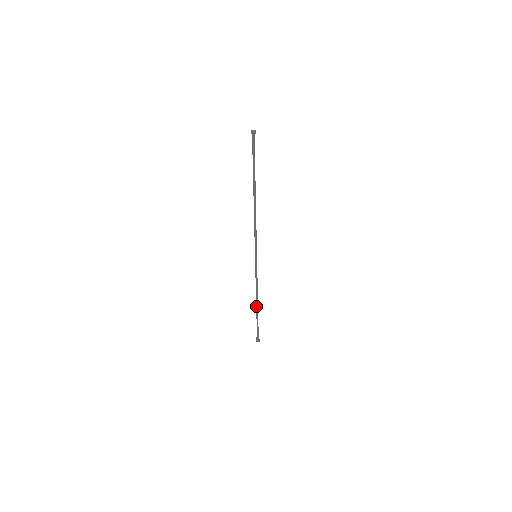
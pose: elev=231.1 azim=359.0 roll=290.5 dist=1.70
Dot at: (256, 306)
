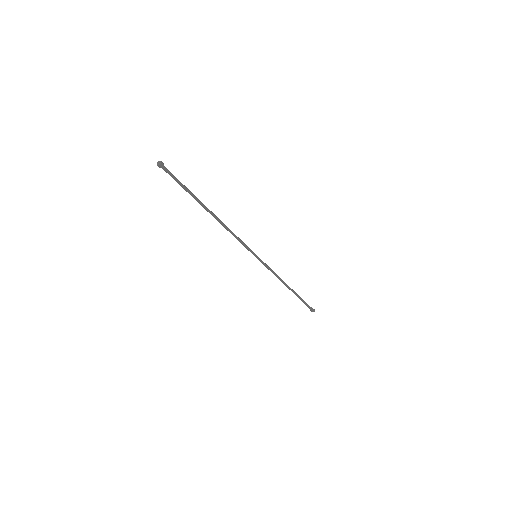
Dot at: (289, 289)
